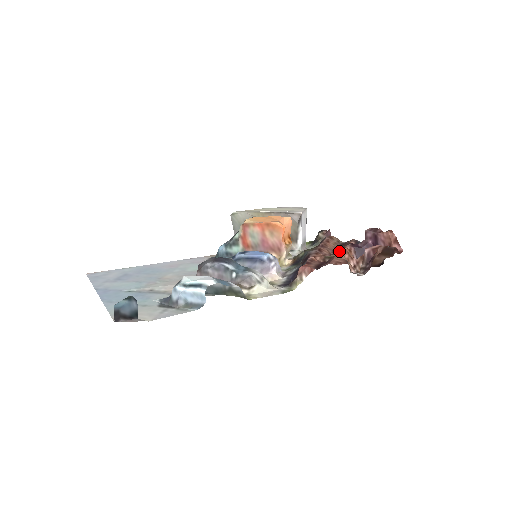
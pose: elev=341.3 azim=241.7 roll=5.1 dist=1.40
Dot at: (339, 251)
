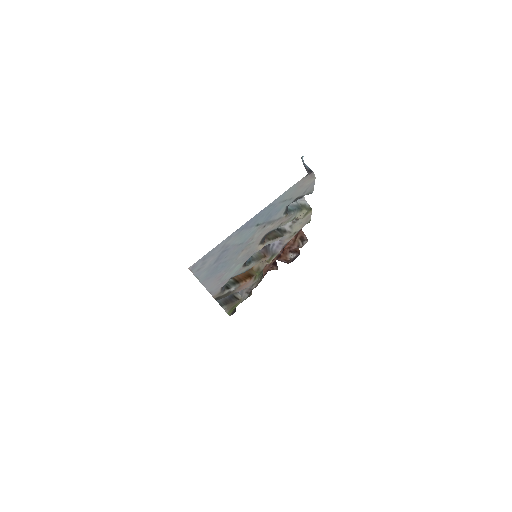
Dot at: occluded
